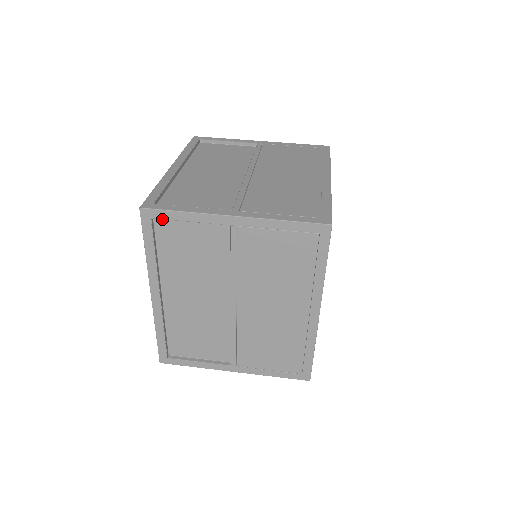
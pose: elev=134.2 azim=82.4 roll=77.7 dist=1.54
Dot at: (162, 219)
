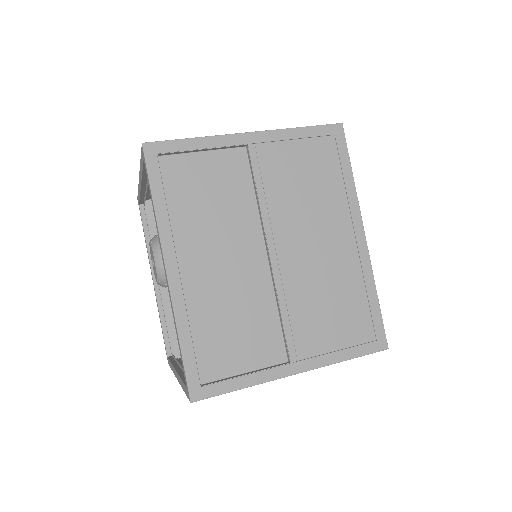
Dot at: (171, 152)
